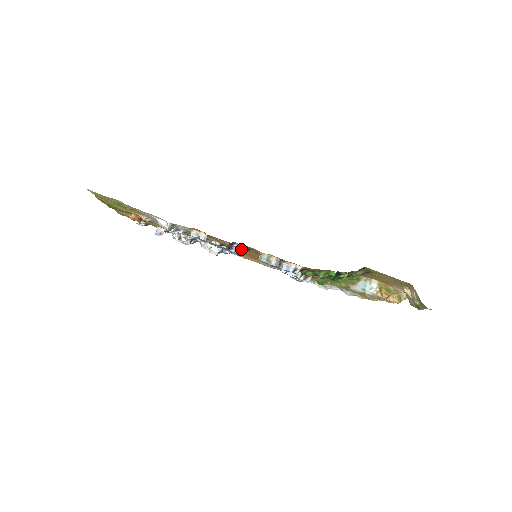
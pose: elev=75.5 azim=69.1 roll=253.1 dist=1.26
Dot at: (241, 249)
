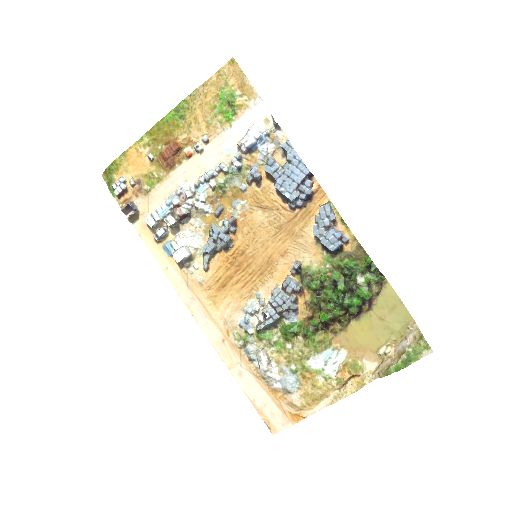
Dot at: (311, 189)
